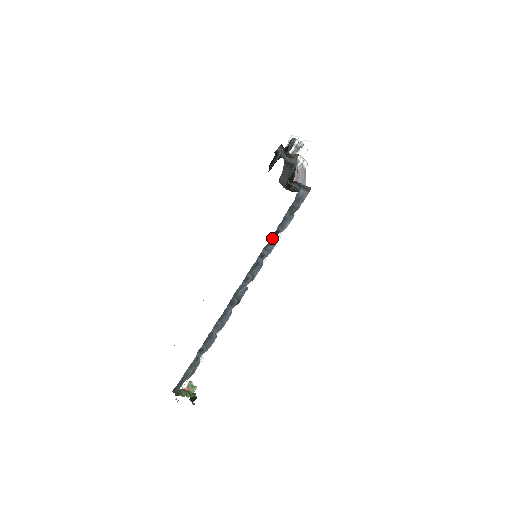
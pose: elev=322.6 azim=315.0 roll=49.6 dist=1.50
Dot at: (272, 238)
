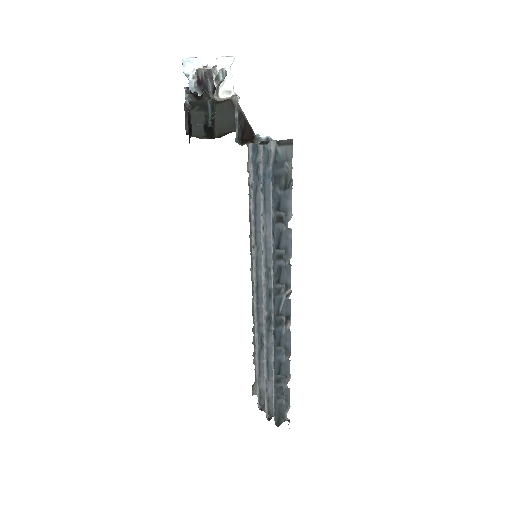
Dot at: (277, 230)
